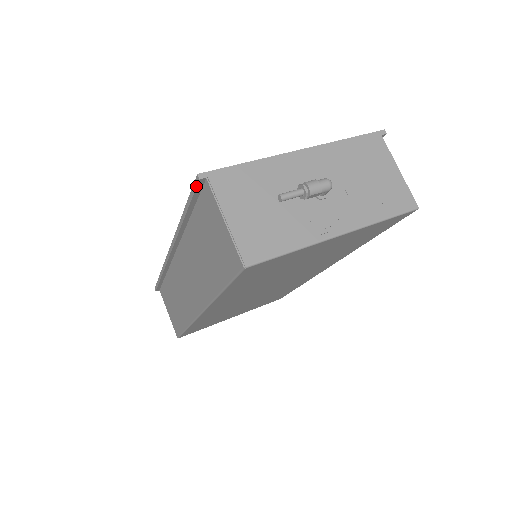
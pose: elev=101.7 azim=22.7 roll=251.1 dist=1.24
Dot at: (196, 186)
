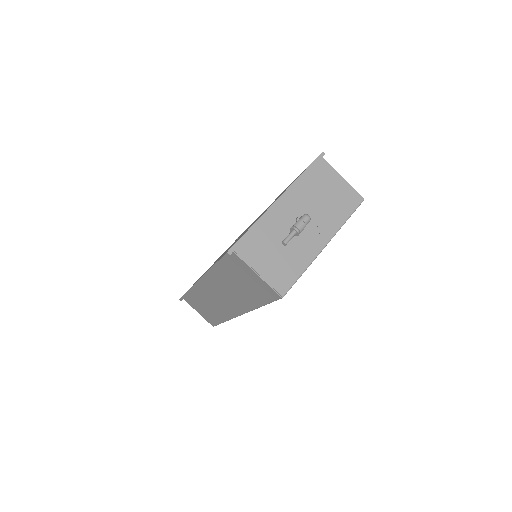
Dot at: occluded
